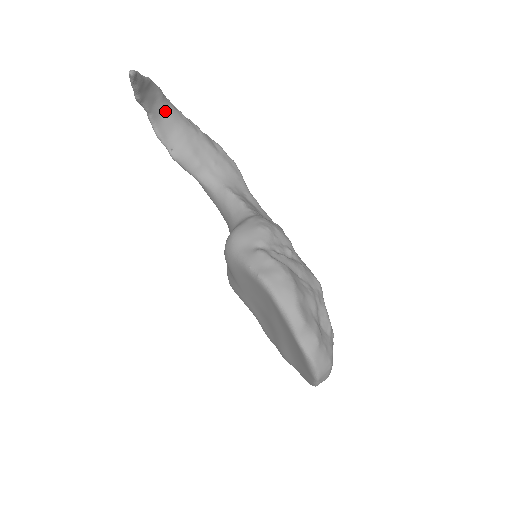
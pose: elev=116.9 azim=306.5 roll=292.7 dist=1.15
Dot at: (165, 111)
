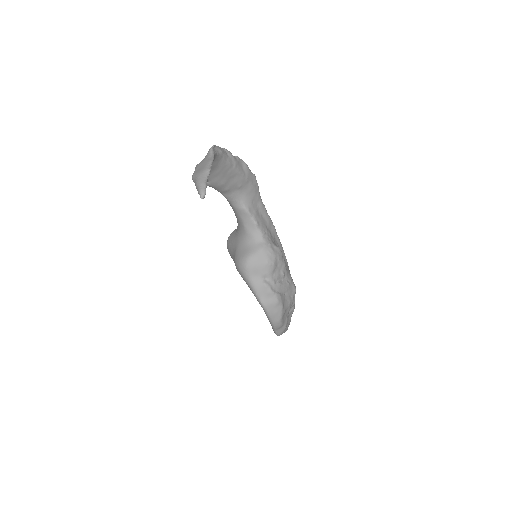
Dot at: occluded
